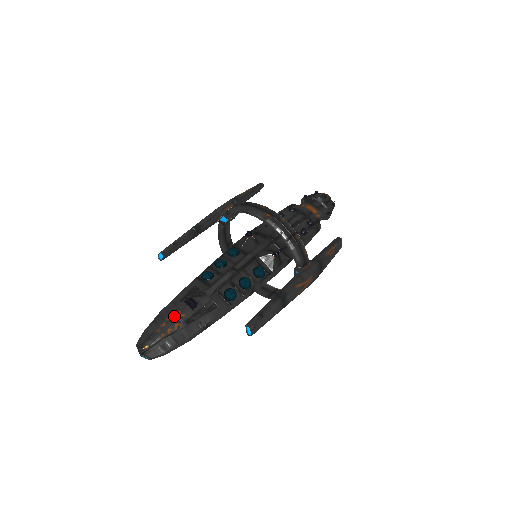
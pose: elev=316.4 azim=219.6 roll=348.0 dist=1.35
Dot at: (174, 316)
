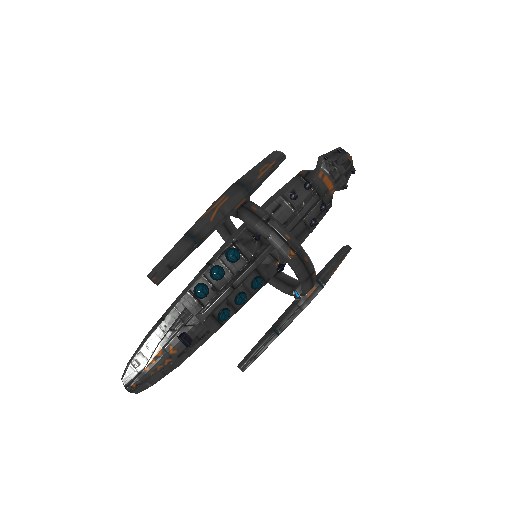
Dot at: (165, 352)
